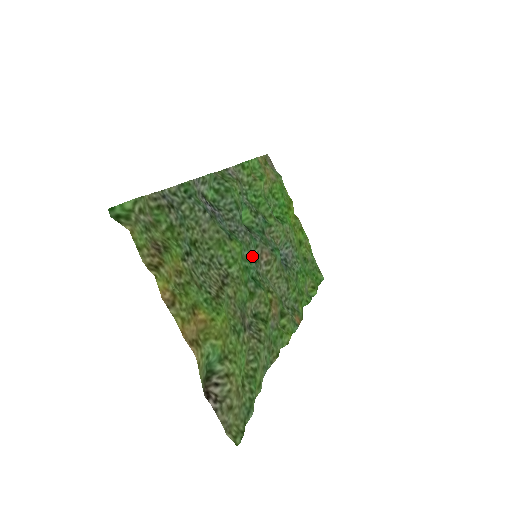
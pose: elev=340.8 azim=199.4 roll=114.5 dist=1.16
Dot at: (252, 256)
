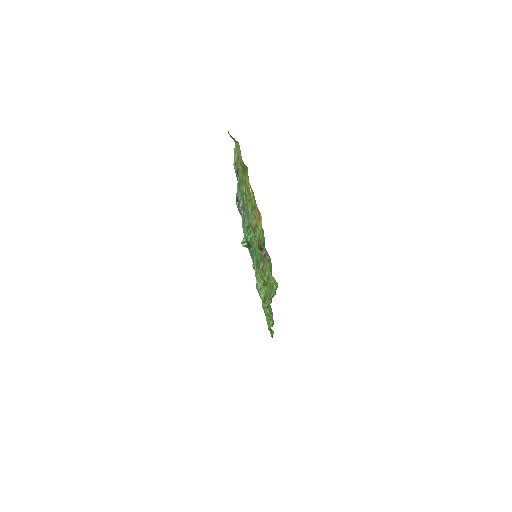
Dot at: occluded
